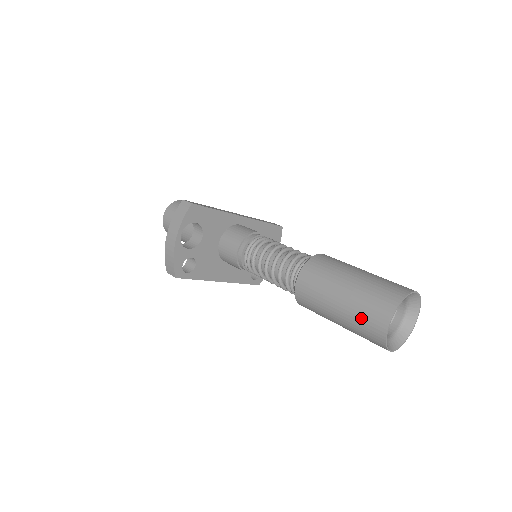
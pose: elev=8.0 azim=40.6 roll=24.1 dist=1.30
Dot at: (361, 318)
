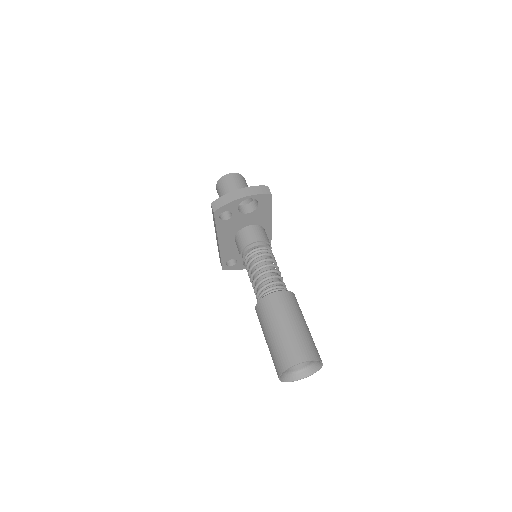
Dot at: (289, 345)
